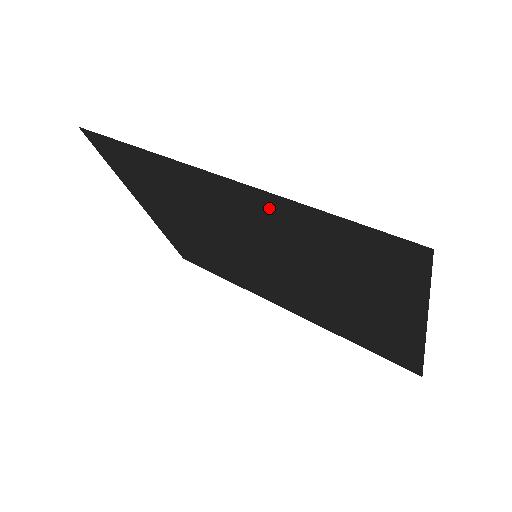
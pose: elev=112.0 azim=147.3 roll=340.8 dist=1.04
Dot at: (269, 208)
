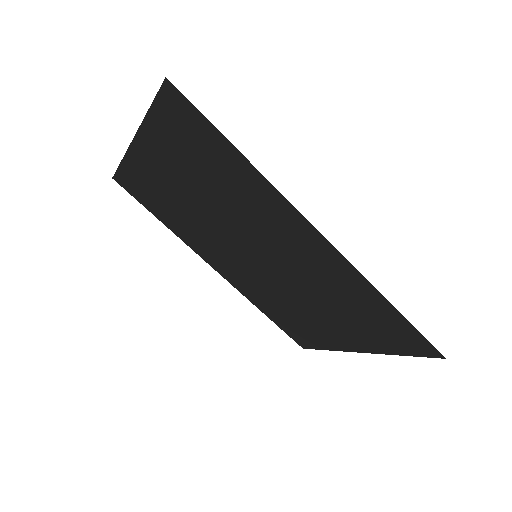
Dot at: (344, 274)
